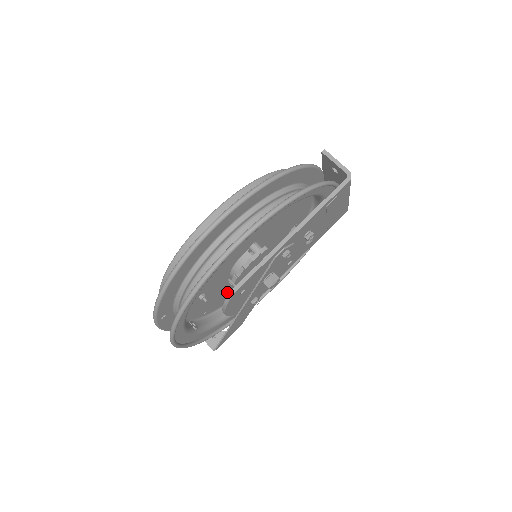
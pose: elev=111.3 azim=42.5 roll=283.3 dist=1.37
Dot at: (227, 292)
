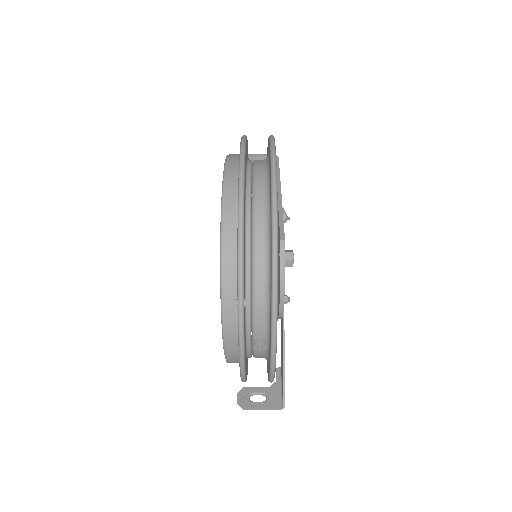
Dot at: occluded
